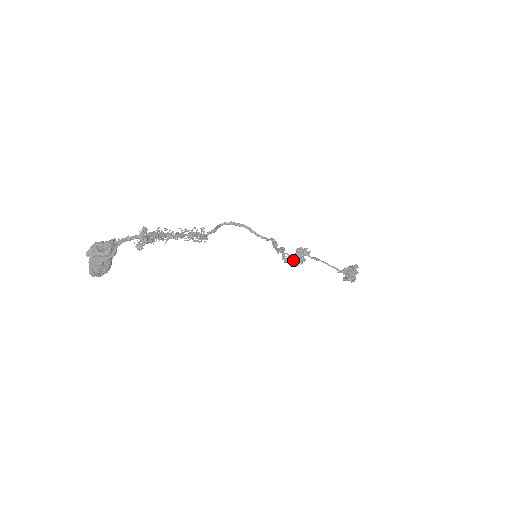
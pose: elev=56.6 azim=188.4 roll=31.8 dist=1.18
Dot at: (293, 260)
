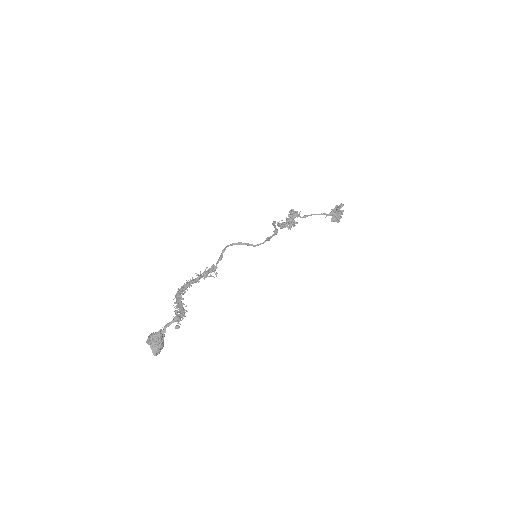
Dot at: (287, 225)
